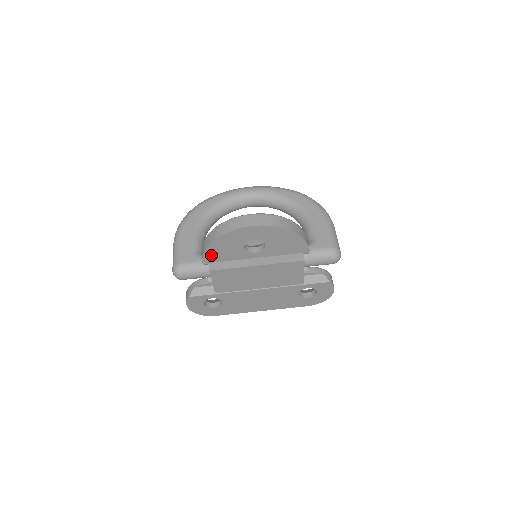
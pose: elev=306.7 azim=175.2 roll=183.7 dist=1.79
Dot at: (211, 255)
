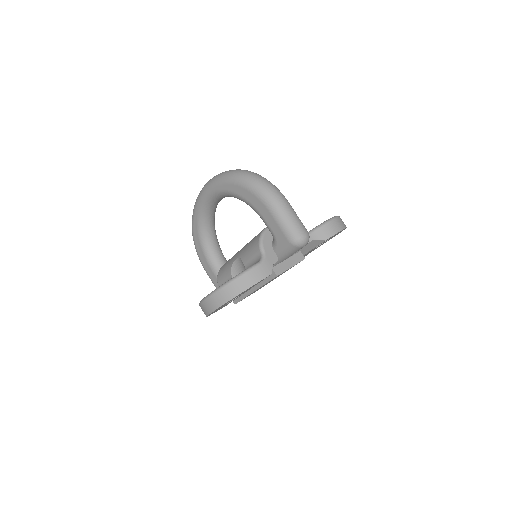
Dot at: occluded
